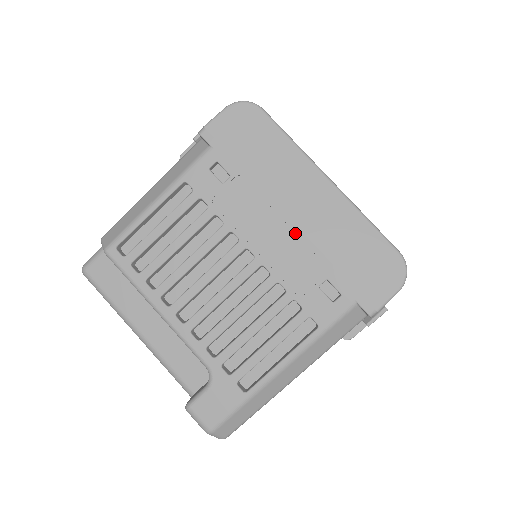
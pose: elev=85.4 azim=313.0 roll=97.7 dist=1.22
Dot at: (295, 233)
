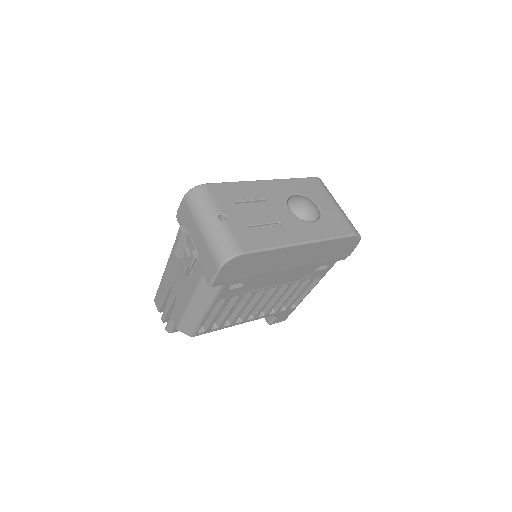
Dot at: (295, 269)
